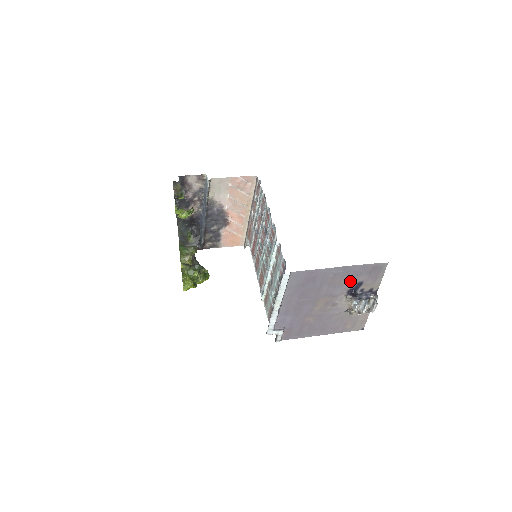
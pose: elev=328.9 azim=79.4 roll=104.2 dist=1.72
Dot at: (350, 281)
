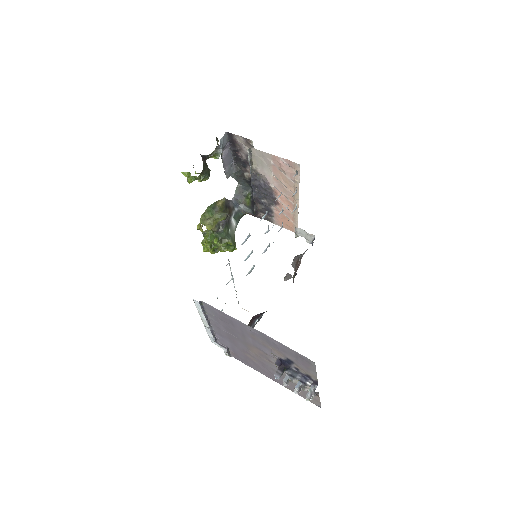
Dot at: (276, 350)
